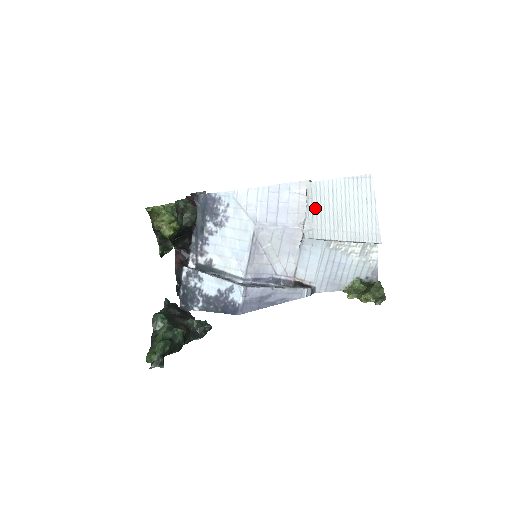
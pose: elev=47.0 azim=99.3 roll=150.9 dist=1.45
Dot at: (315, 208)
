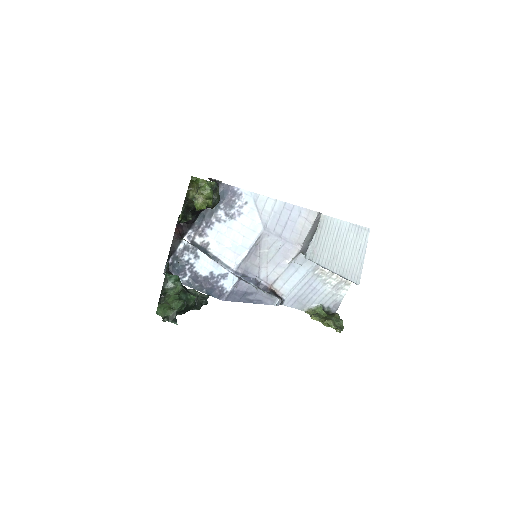
Dot at: (321, 237)
